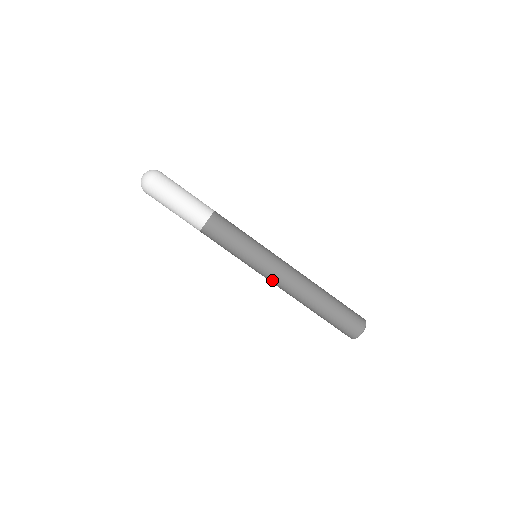
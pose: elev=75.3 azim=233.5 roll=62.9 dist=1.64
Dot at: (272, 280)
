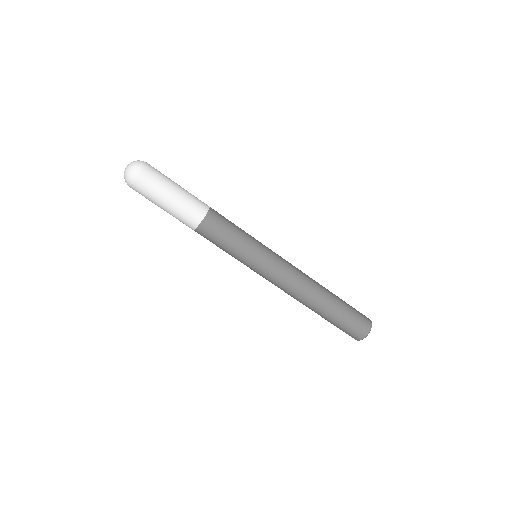
Dot at: (275, 282)
